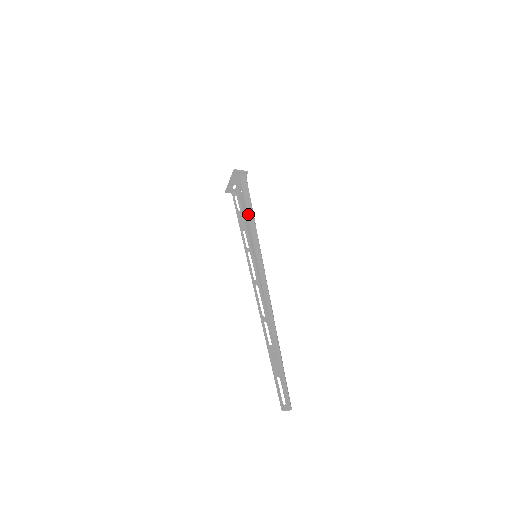
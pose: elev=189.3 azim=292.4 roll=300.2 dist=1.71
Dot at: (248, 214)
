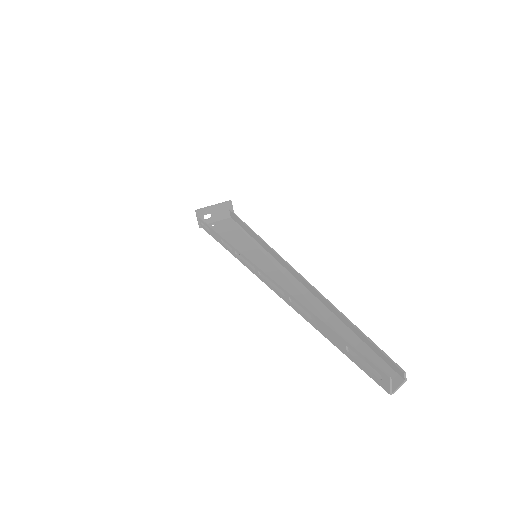
Dot at: occluded
